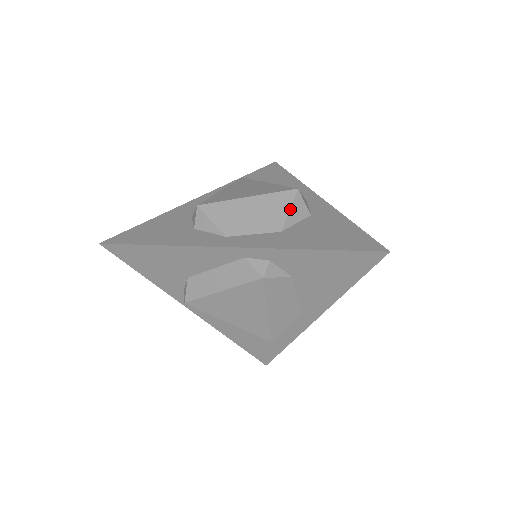
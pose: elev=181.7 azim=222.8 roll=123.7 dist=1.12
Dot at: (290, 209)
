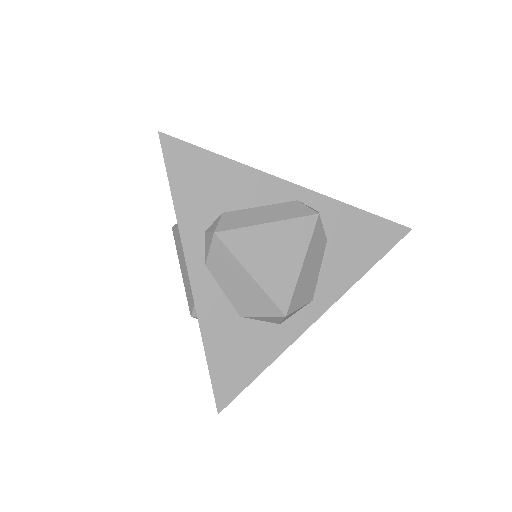
Dot at: occluded
